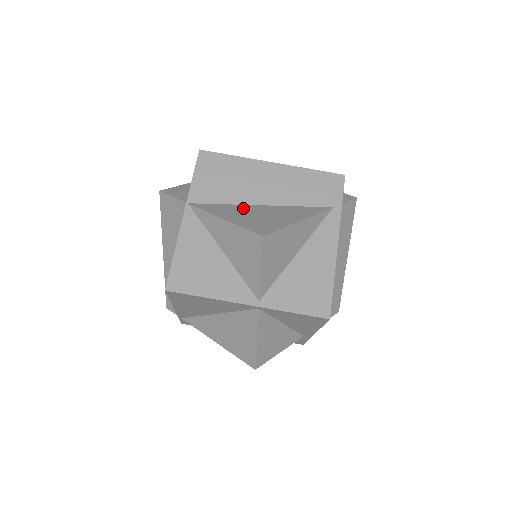
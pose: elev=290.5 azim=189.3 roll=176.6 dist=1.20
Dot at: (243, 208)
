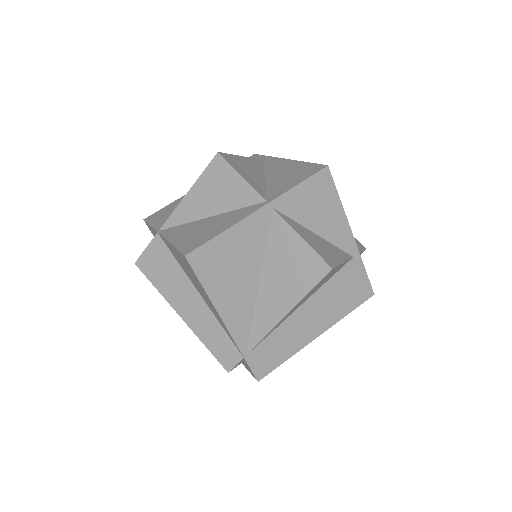
Dot at: occluded
